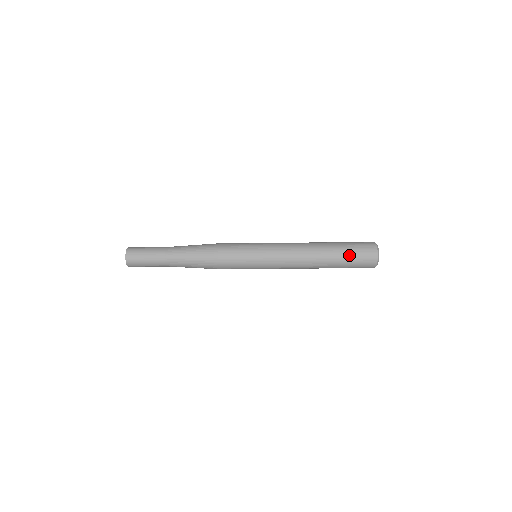
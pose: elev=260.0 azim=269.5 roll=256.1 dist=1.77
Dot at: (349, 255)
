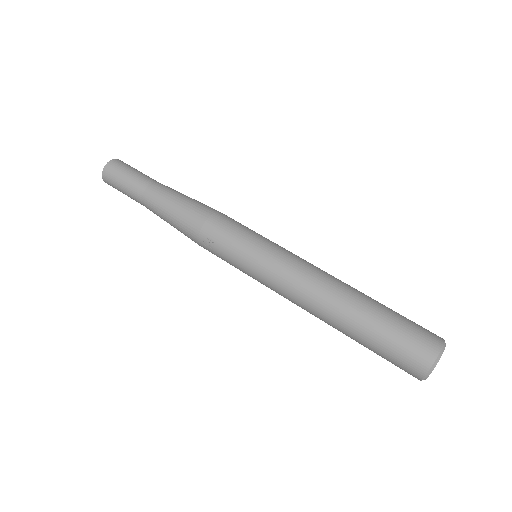
Dot at: (397, 313)
